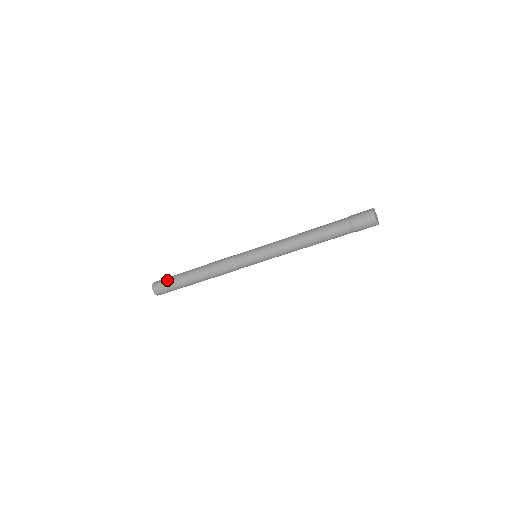
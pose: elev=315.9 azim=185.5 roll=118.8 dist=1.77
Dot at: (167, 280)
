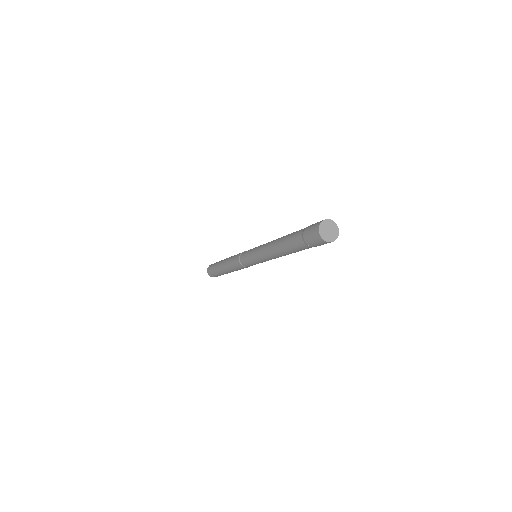
Dot at: (213, 273)
